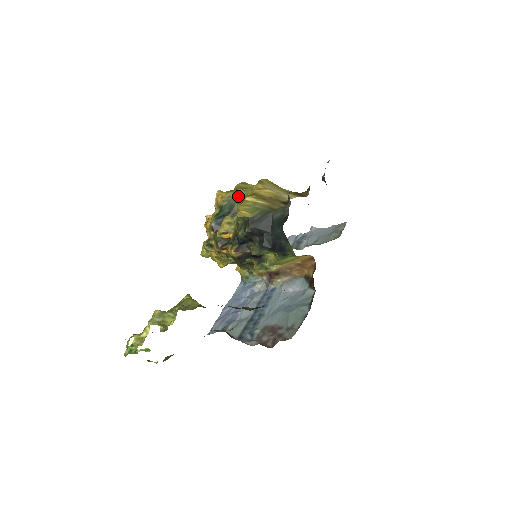
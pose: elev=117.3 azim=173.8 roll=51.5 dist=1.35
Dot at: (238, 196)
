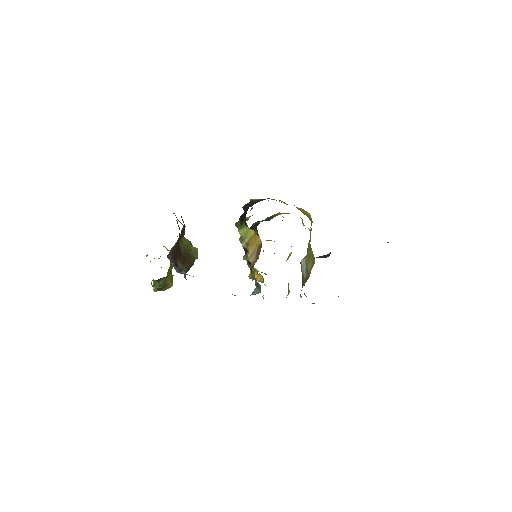
Dot at: occluded
